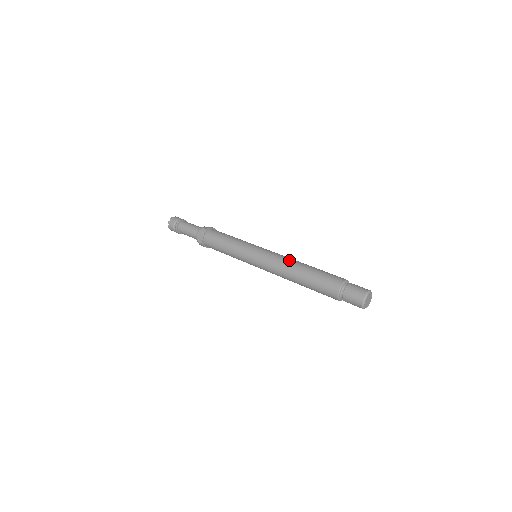
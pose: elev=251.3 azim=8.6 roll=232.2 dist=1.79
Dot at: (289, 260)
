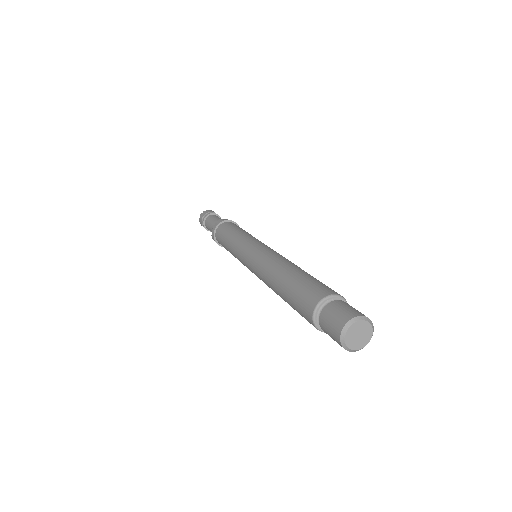
Dot at: (281, 258)
